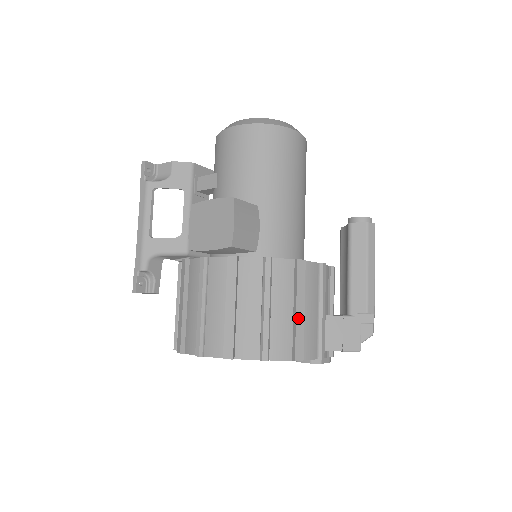
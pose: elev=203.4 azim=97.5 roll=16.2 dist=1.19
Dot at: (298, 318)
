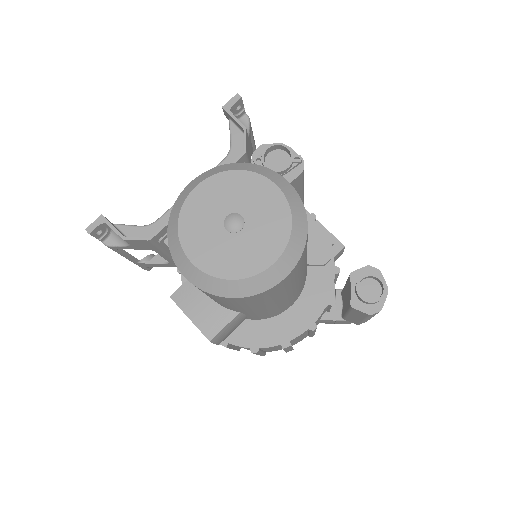
Dot at: (287, 350)
